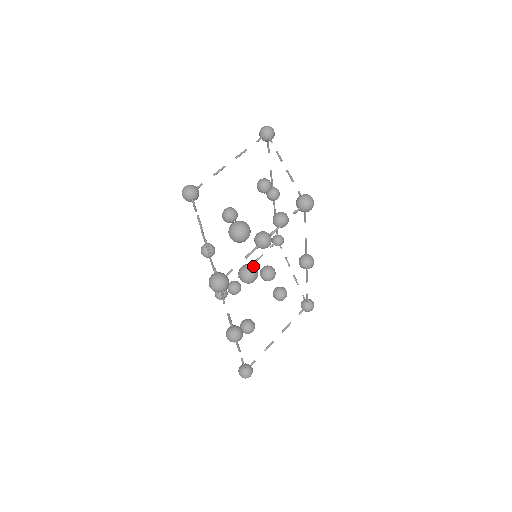
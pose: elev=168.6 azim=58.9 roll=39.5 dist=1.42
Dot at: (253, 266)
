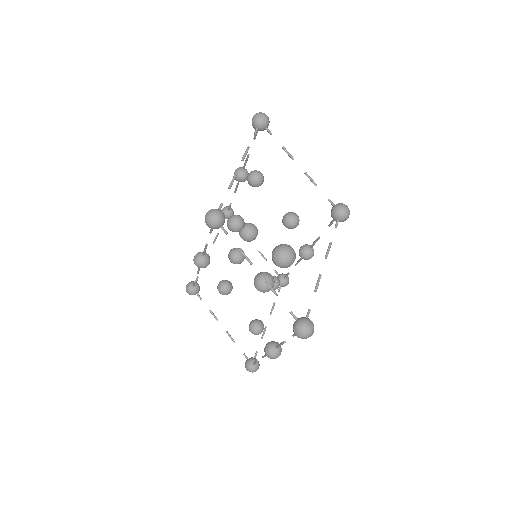
Dot at: (270, 274)
